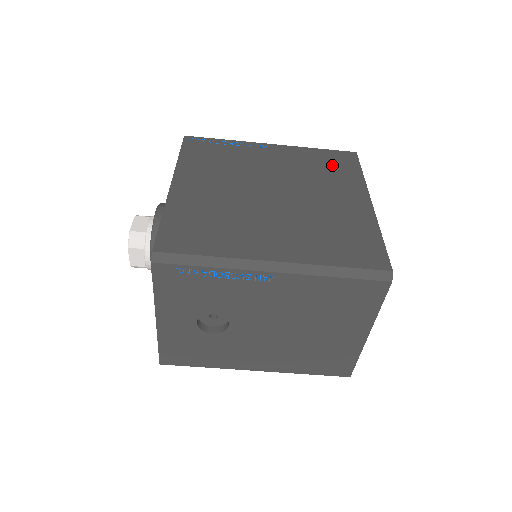
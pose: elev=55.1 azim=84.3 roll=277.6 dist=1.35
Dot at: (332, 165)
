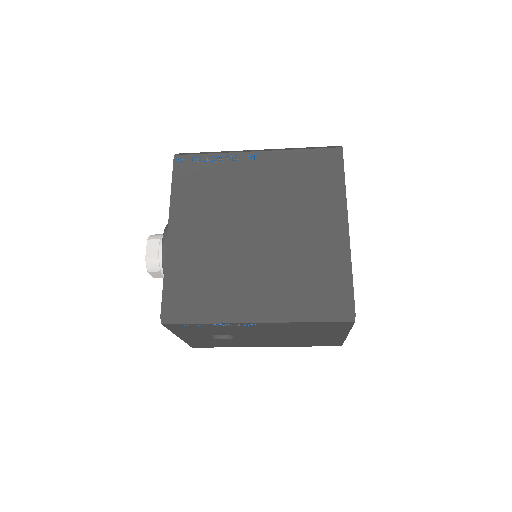
Dot at: (315, 174)
